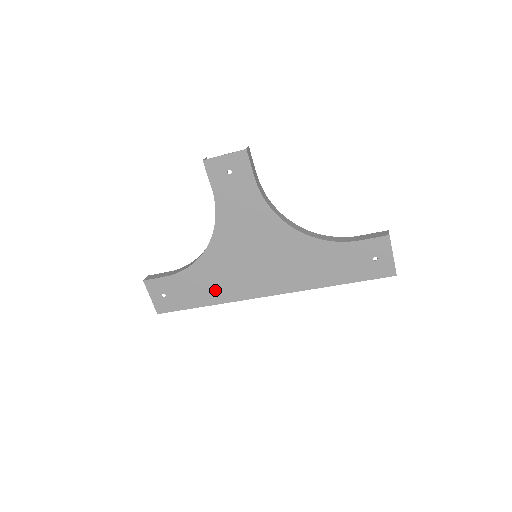
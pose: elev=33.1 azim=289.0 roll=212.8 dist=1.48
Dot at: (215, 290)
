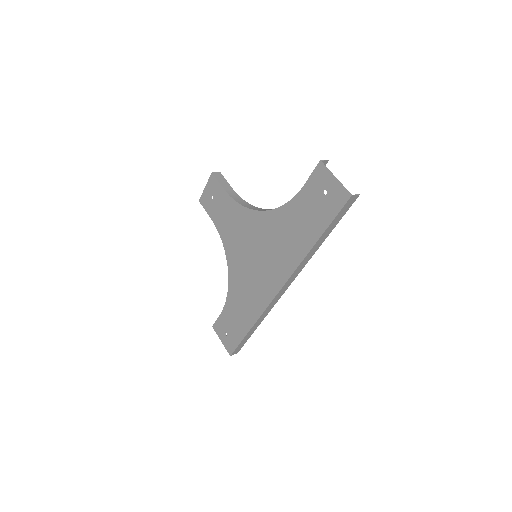
Dot at: (248, 308)
